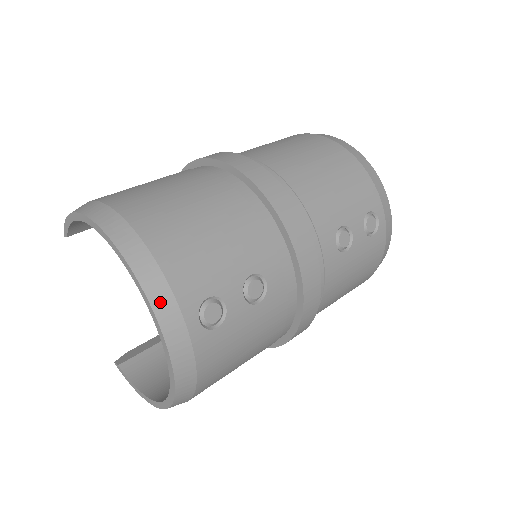
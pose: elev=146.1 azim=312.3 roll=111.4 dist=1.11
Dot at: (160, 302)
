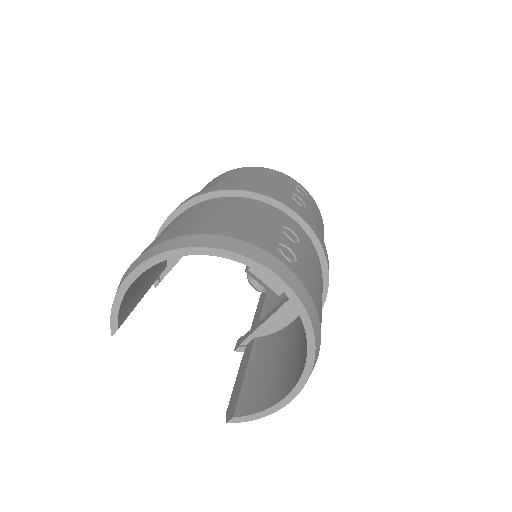
Dot at: (256, 255)
